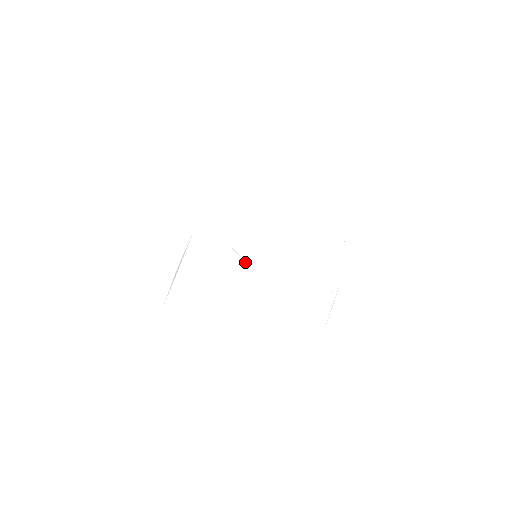
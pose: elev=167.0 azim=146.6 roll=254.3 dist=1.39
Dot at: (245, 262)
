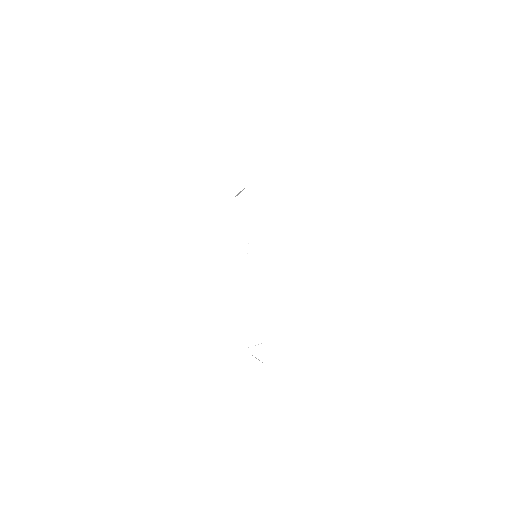
Dot at: (247, 252)
